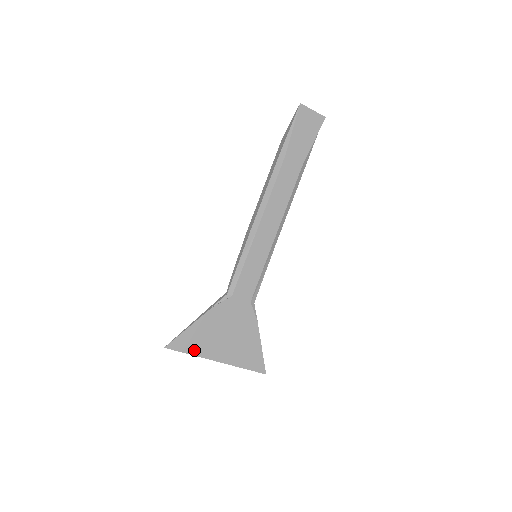
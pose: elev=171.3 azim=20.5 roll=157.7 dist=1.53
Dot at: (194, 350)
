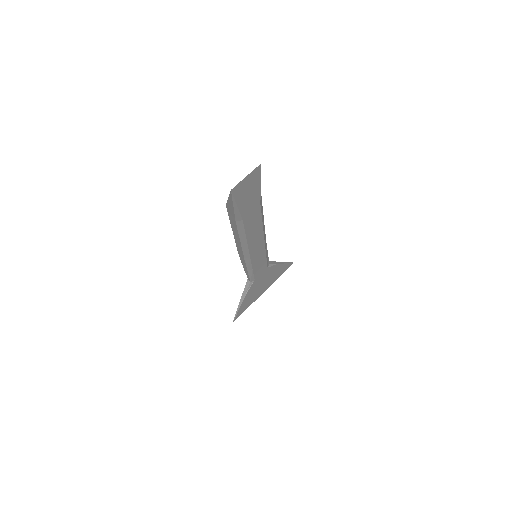
Dot at: (248, 306)
